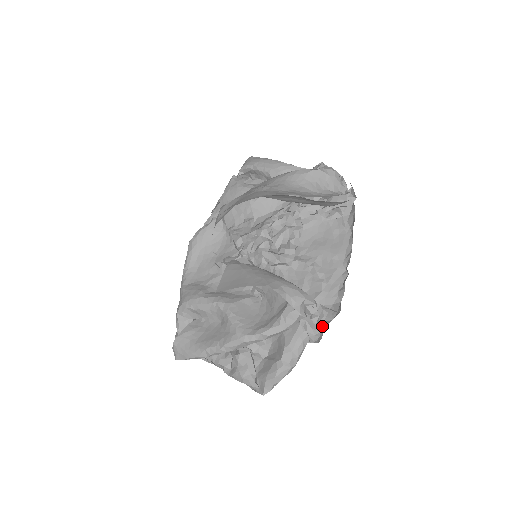
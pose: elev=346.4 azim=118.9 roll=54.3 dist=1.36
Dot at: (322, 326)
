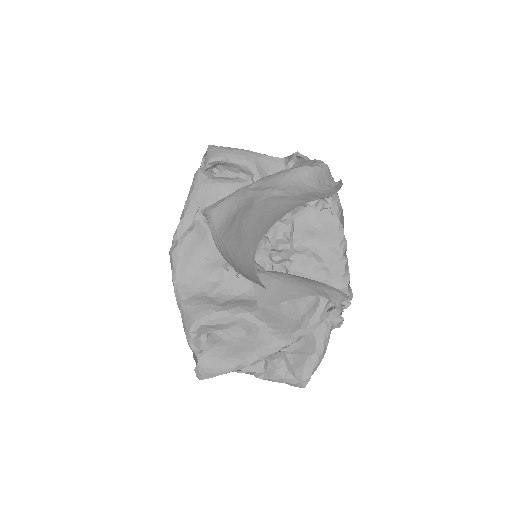
Dot at: (338, 312)
